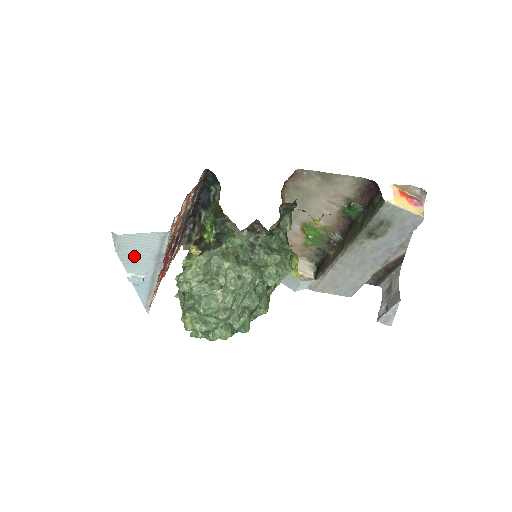
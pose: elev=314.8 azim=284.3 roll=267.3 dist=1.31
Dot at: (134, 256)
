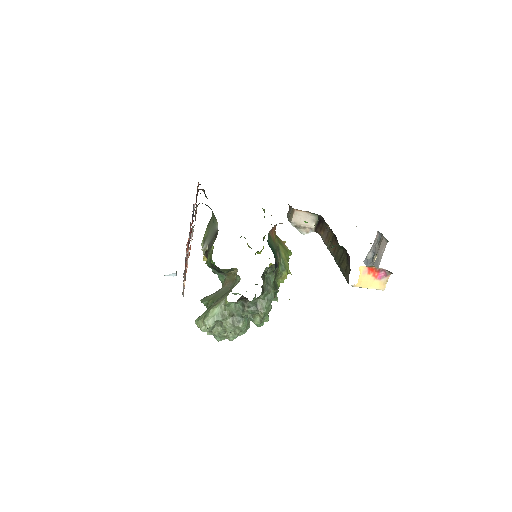
Dot at: occluded
